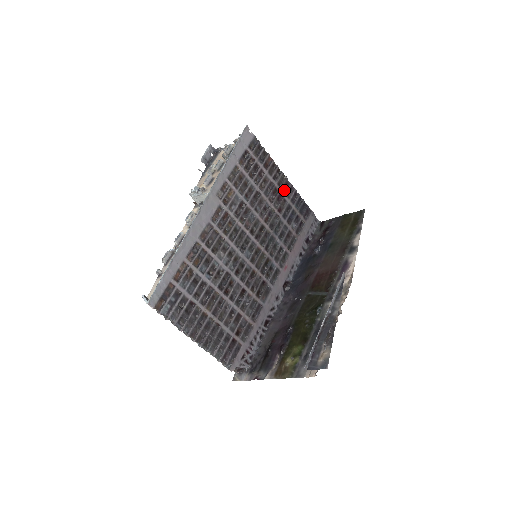
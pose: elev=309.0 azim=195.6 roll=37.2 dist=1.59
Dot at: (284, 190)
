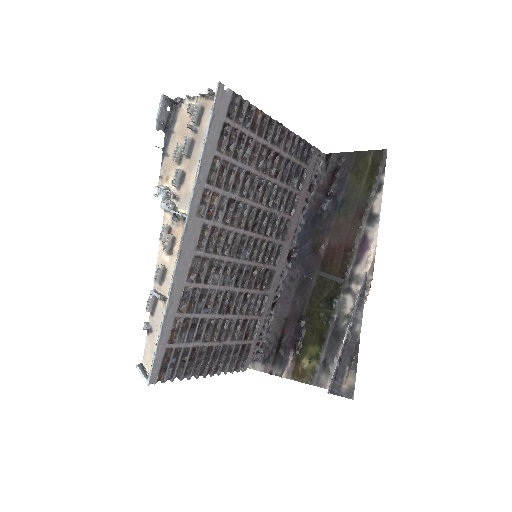
Dot at: (279, 143)
